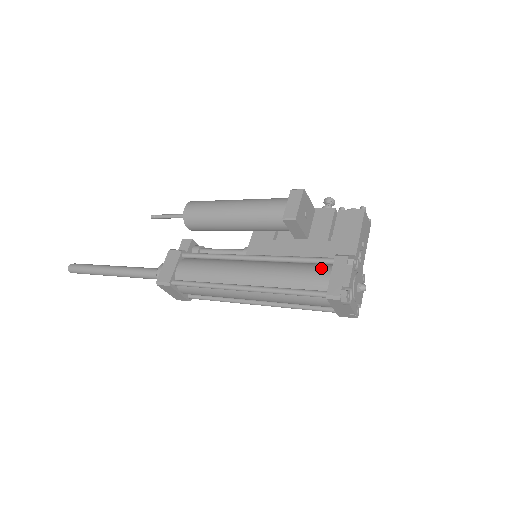
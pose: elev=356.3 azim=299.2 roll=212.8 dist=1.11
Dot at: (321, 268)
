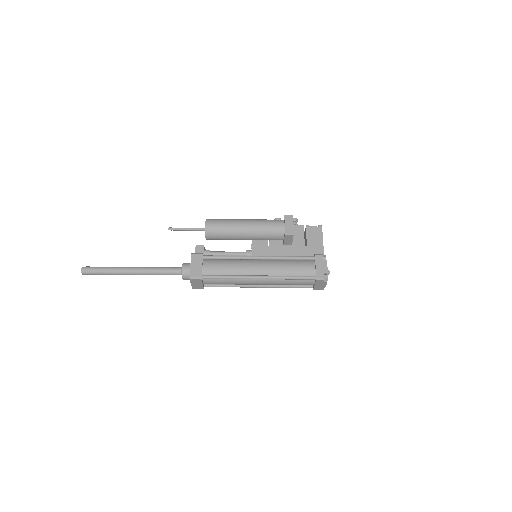
Dot at: (307, 263)
